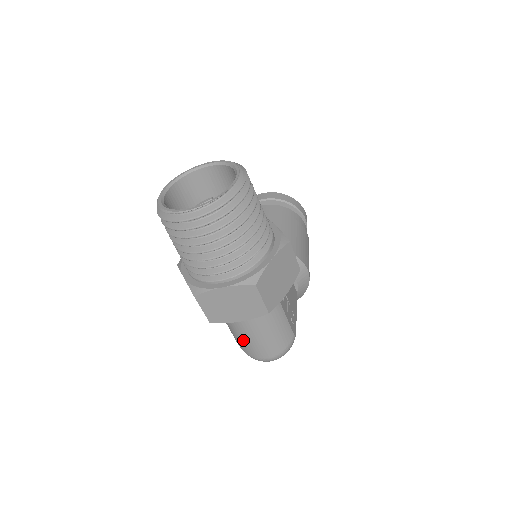
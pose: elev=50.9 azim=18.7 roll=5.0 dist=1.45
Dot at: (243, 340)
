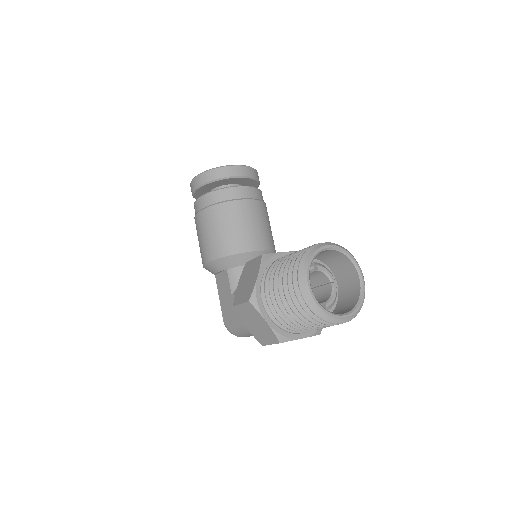
Dot at: (248, 334)
